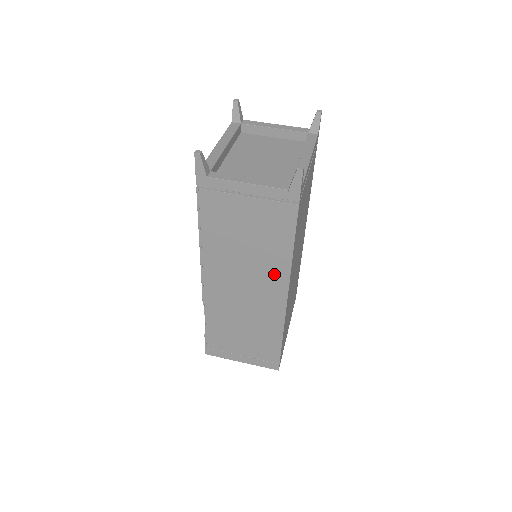
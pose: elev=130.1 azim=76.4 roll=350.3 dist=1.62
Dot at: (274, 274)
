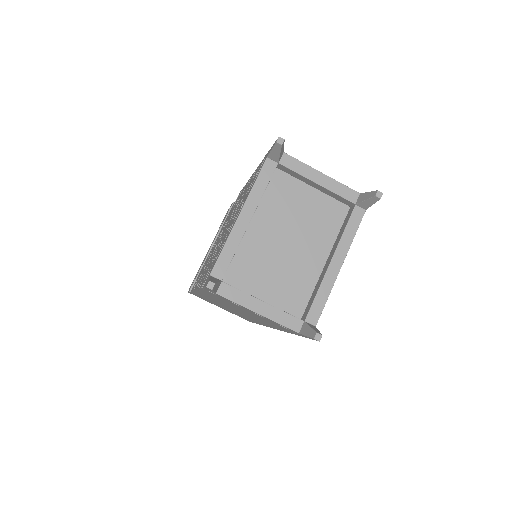
Dot at: (265, 323)
